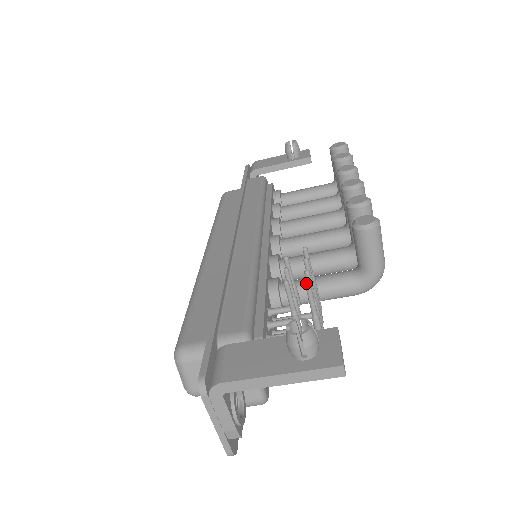
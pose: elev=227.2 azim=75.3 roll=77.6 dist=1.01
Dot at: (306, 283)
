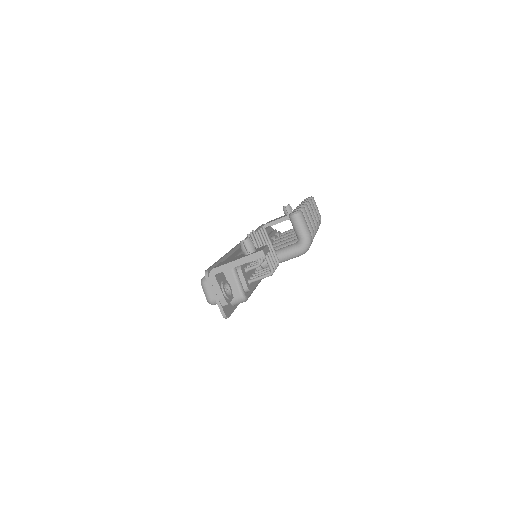
Dot at: occluded
